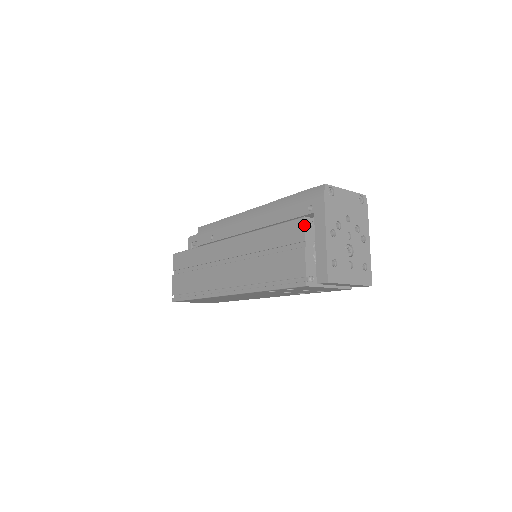
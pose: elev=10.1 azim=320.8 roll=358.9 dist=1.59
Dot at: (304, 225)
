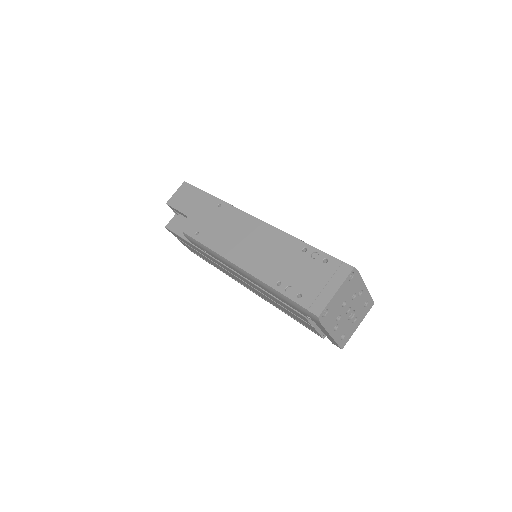
Dot at: (307, 320)
